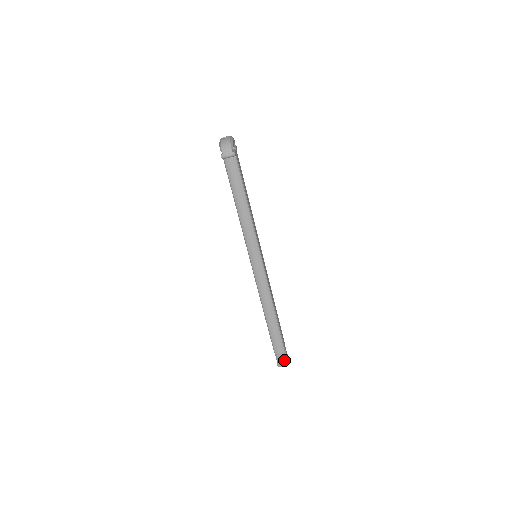
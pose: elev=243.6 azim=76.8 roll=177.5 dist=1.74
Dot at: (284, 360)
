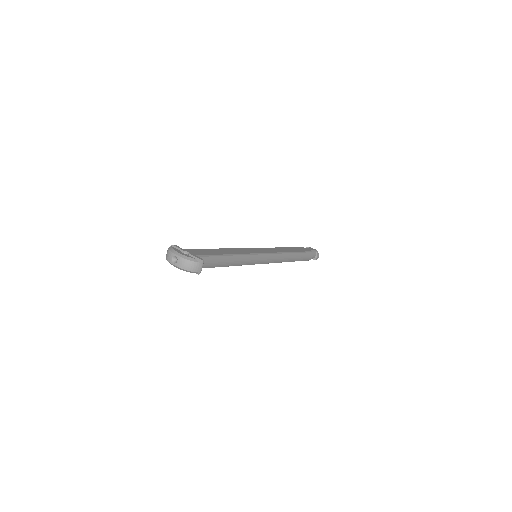
Dot at: (315, 254)
